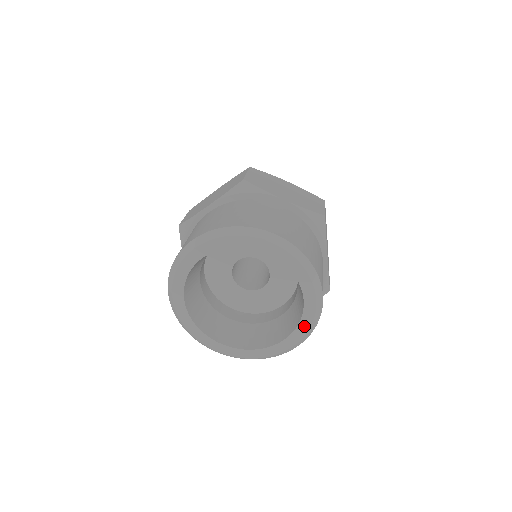
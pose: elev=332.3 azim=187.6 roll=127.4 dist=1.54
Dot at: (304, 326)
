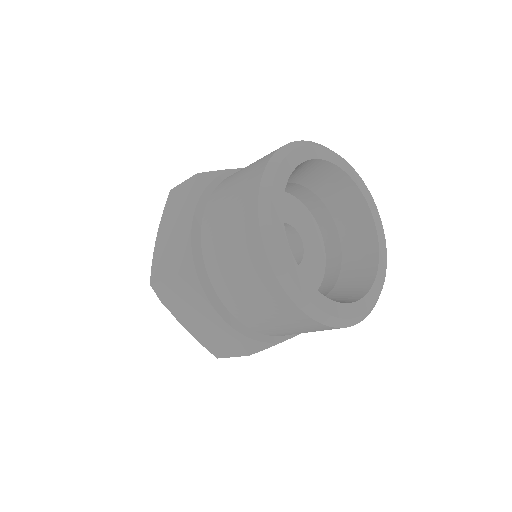
Dot at: (377, 287)
